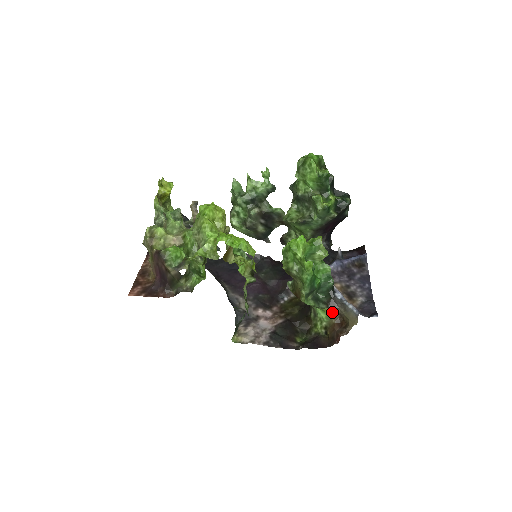
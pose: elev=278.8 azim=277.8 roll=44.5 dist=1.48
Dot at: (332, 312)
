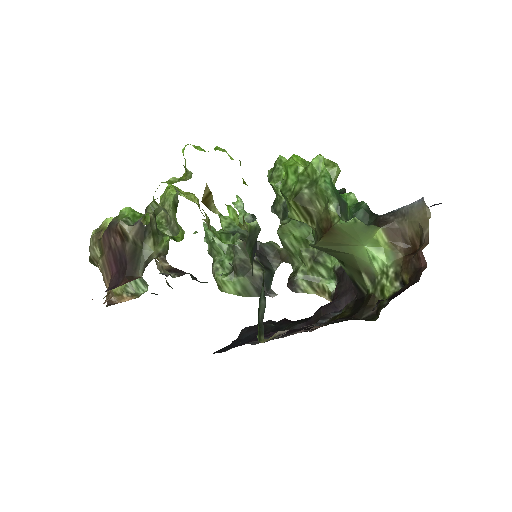
Dot at: (390, 242)
